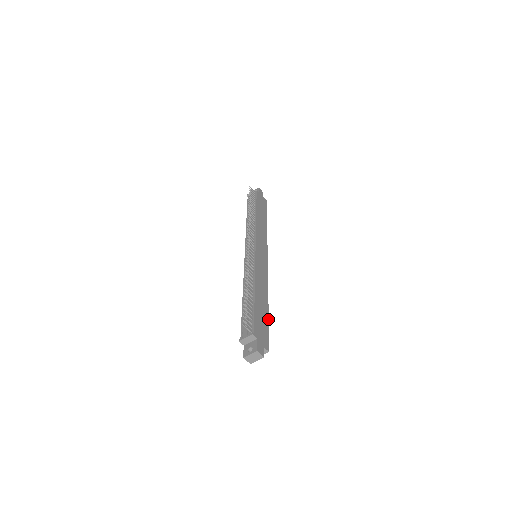
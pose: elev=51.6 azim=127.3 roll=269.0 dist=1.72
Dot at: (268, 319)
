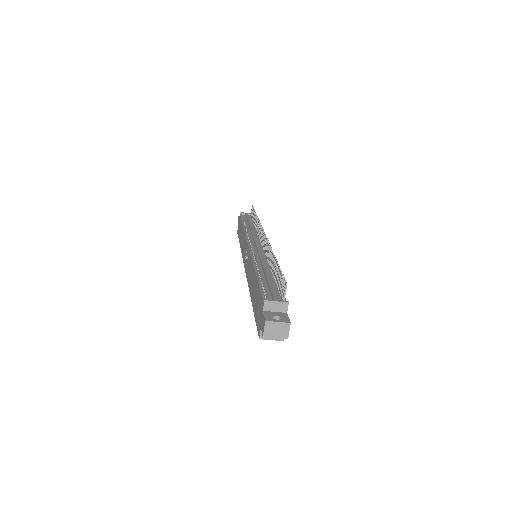
Dot at: occluded
